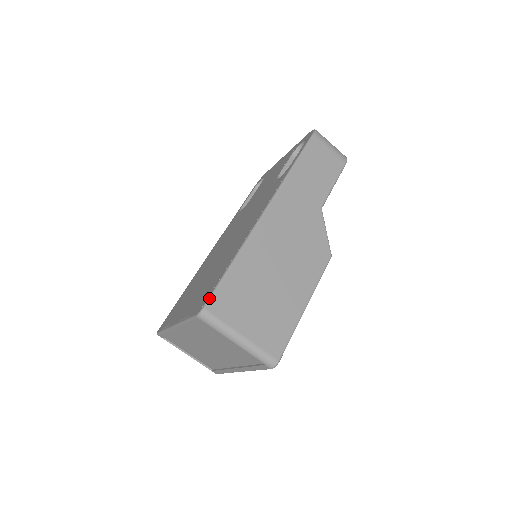
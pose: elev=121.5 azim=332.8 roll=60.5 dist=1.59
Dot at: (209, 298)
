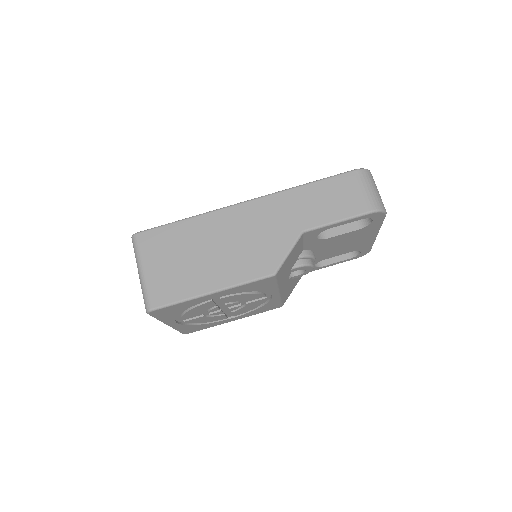
Dot at: (146, 230)
